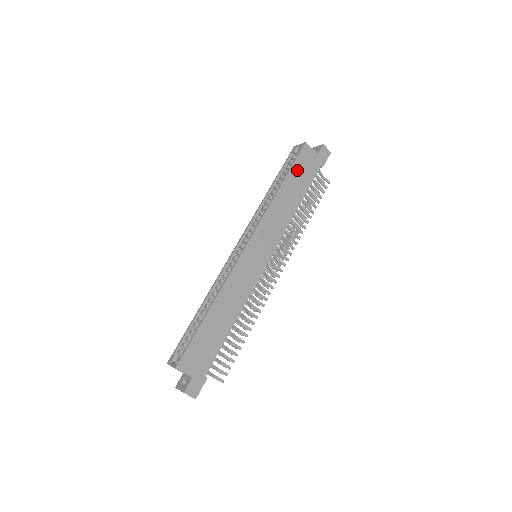
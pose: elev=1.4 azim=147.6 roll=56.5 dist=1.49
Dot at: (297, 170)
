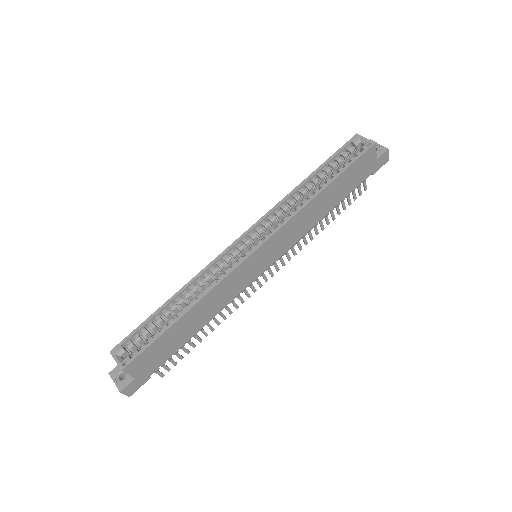
Dot at: (349, 174)
